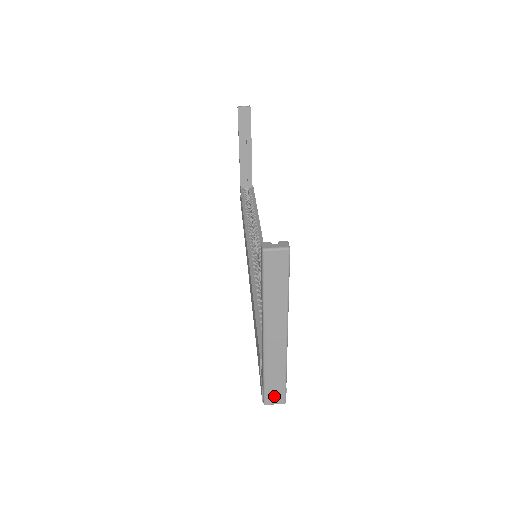
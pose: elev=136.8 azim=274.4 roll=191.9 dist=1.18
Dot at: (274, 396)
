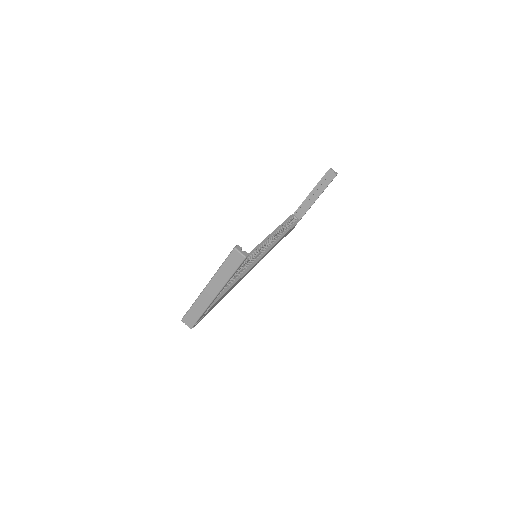
Dot at: (189, 320)
